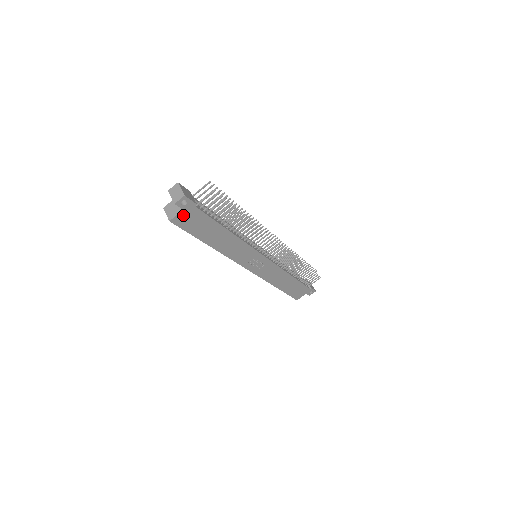
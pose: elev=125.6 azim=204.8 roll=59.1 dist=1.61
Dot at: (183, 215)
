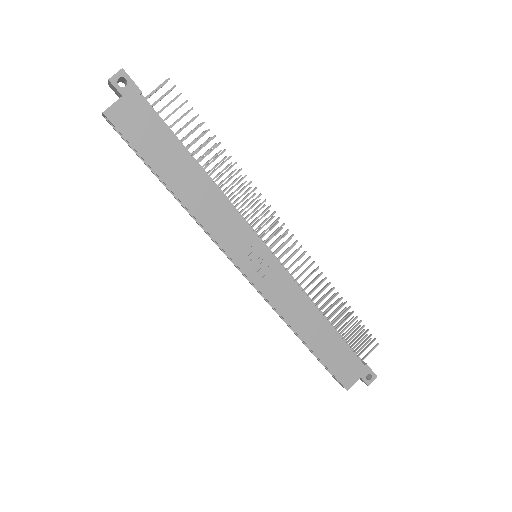
Dot at: (123, 108)
